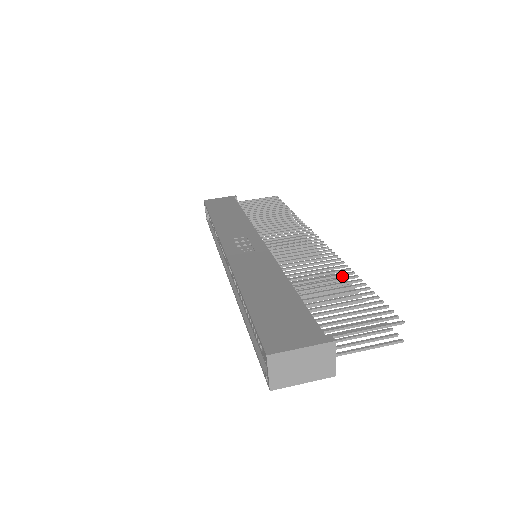
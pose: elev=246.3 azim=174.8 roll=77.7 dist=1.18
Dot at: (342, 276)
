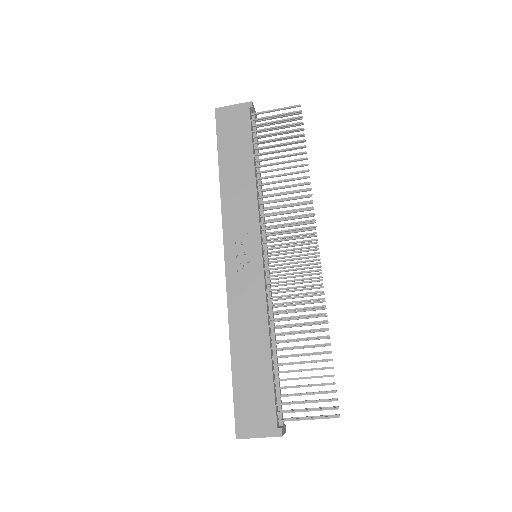
Dot at: (324, 308)
